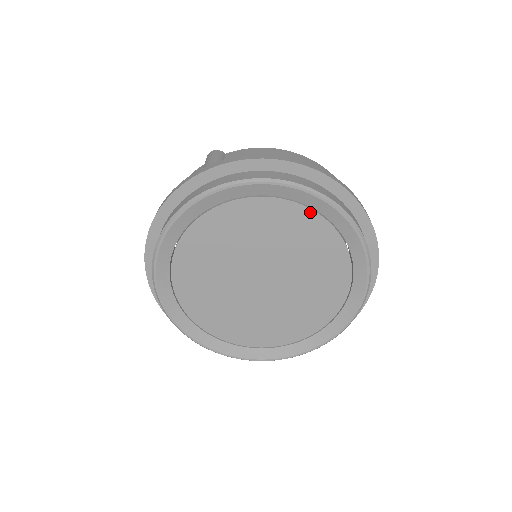
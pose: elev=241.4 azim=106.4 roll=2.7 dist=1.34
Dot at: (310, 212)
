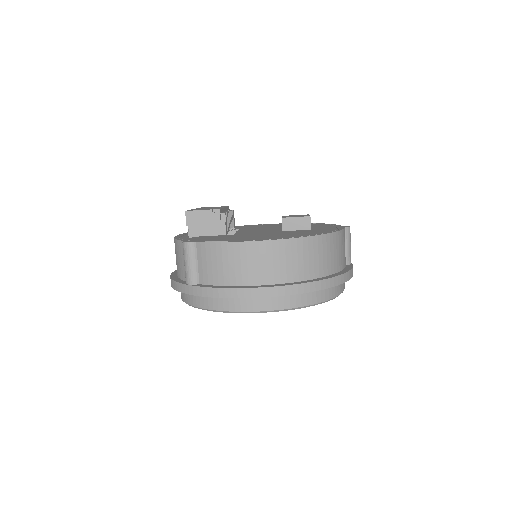
Dot at: occluded
